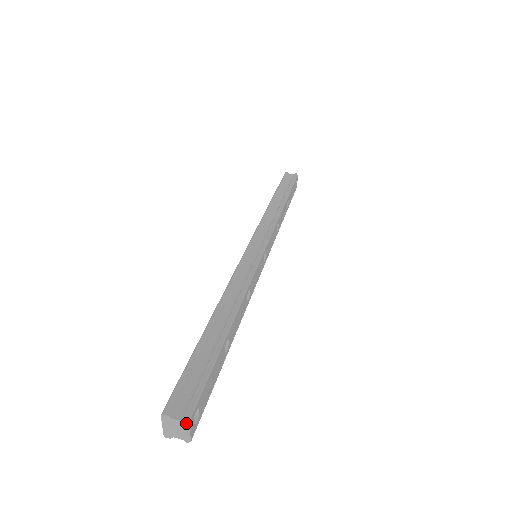
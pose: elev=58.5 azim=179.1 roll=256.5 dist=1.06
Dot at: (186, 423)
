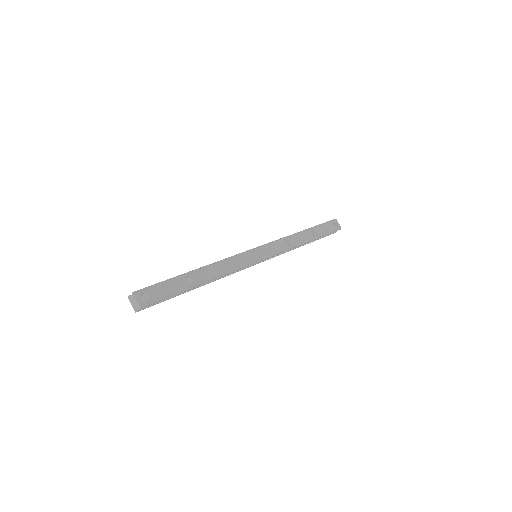
Dot at: (133, 295)
